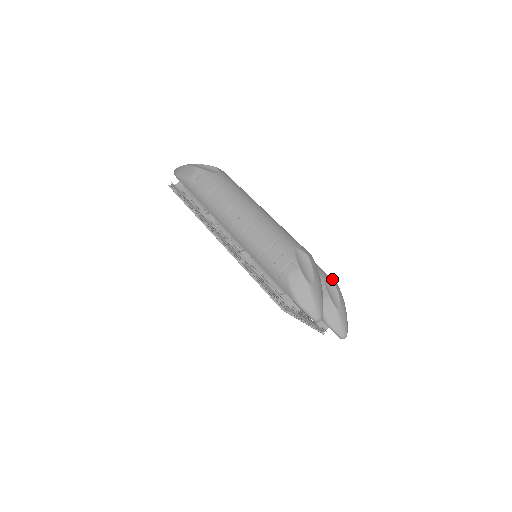
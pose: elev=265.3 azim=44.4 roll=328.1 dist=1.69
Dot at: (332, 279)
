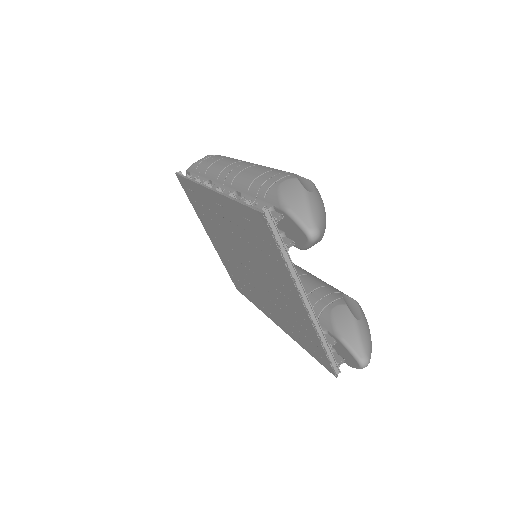
Dot at: occluded
